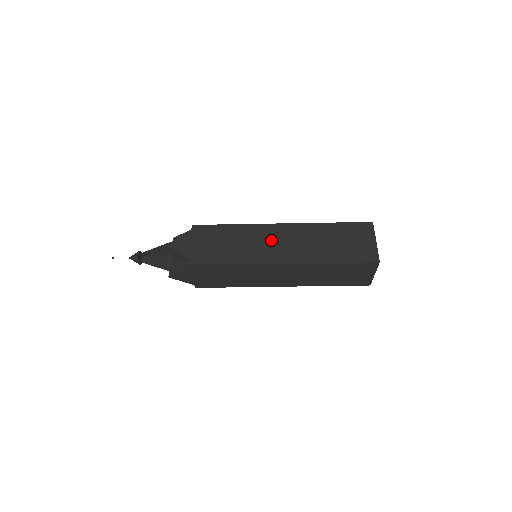
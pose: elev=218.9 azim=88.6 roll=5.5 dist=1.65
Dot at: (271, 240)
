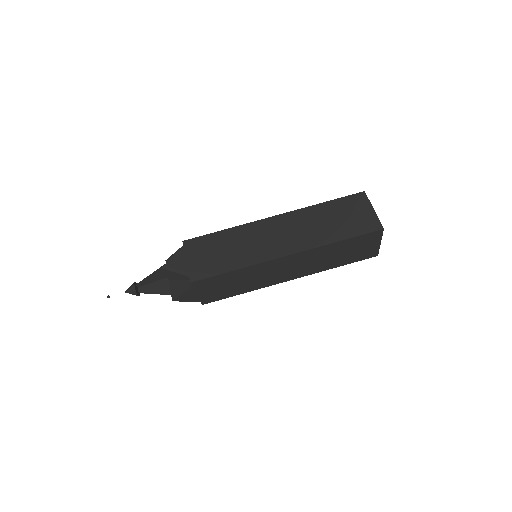
Dot at: occluded
